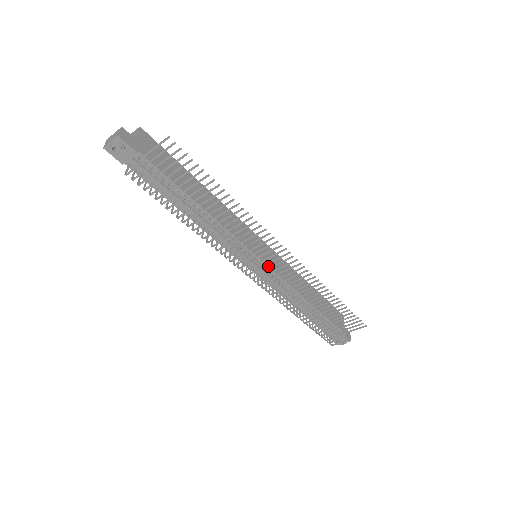
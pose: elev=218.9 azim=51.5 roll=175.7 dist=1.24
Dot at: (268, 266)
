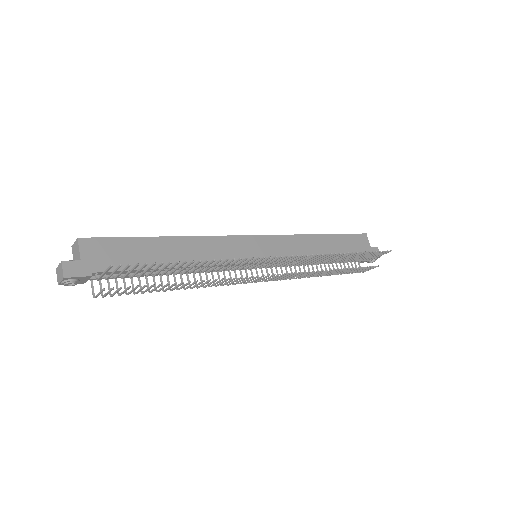
Dot at: occluded
